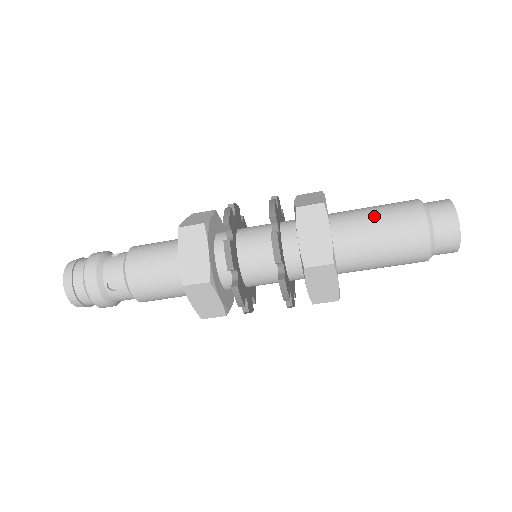
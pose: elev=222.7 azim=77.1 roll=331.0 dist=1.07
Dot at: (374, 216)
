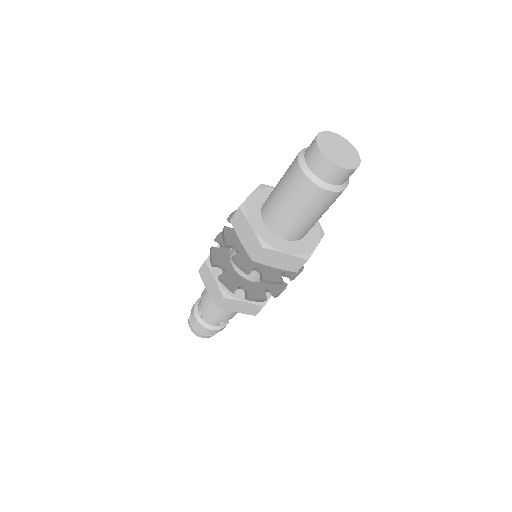
Dot at: (292, 212)
